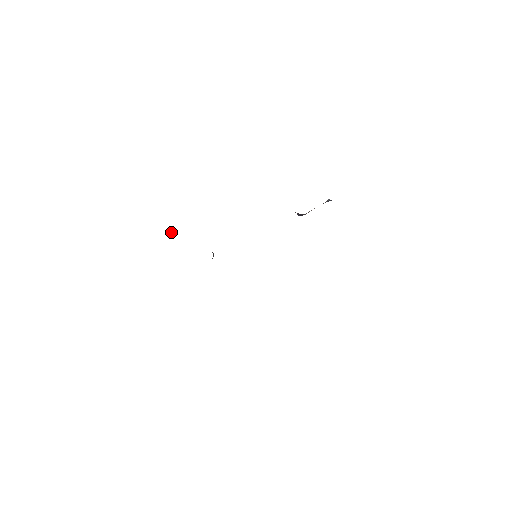
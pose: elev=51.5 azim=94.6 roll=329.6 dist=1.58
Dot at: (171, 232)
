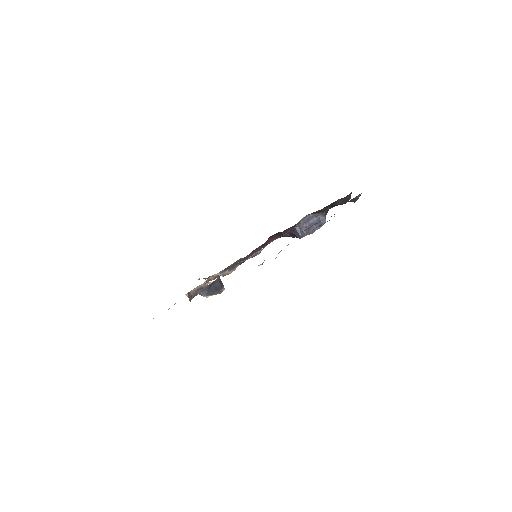
Dot at: occluded
